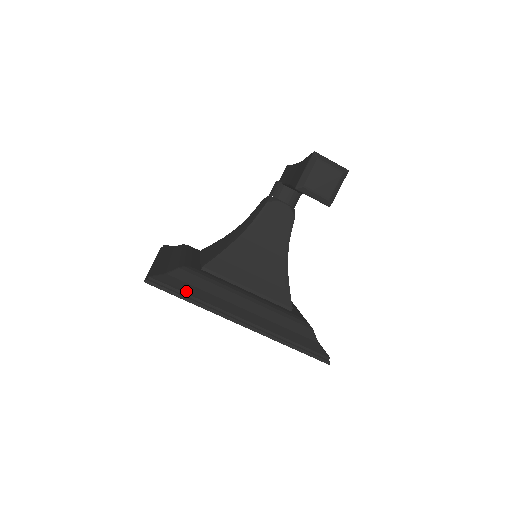
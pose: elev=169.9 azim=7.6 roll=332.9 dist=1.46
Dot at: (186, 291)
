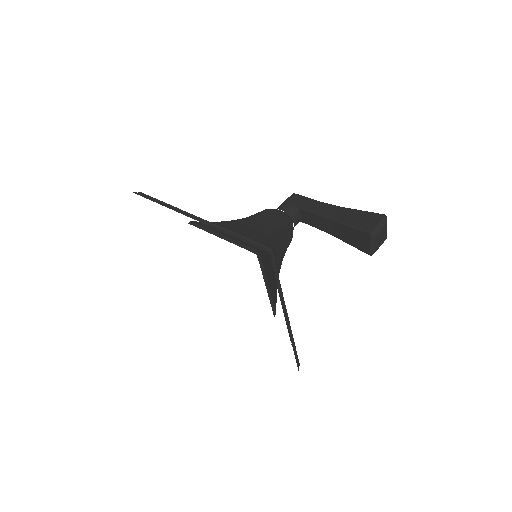
Dot at: (277, 274)
